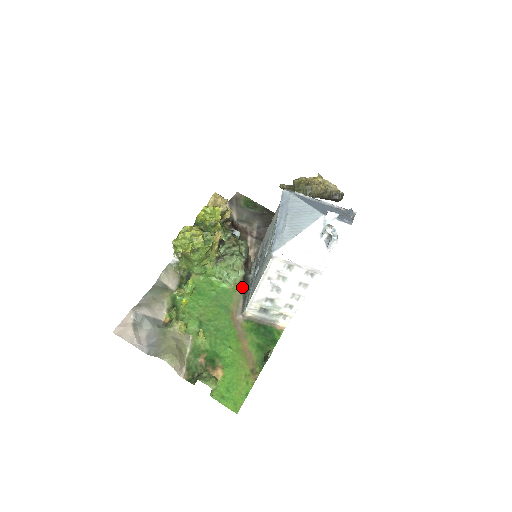
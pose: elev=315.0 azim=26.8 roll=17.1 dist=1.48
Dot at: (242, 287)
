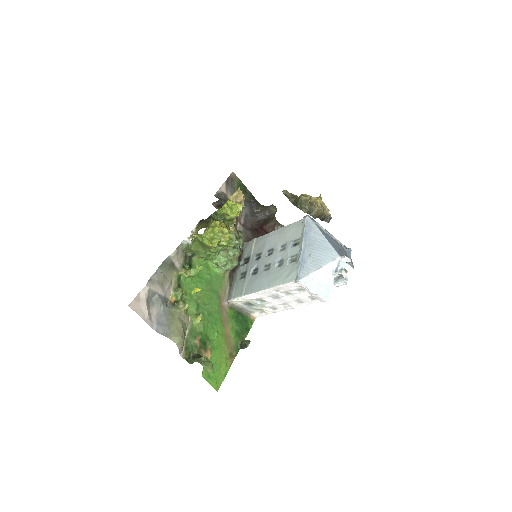
Dot at: (229, 274)
